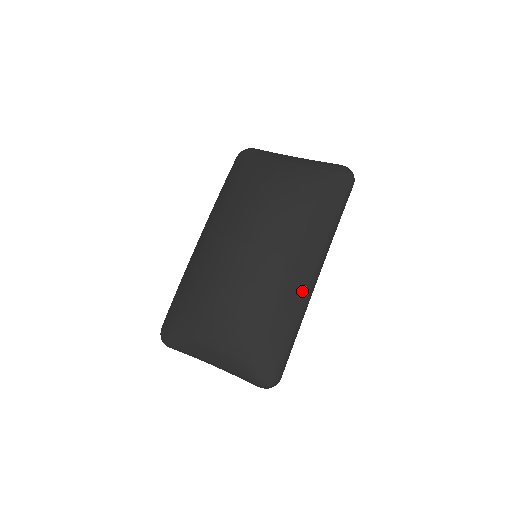
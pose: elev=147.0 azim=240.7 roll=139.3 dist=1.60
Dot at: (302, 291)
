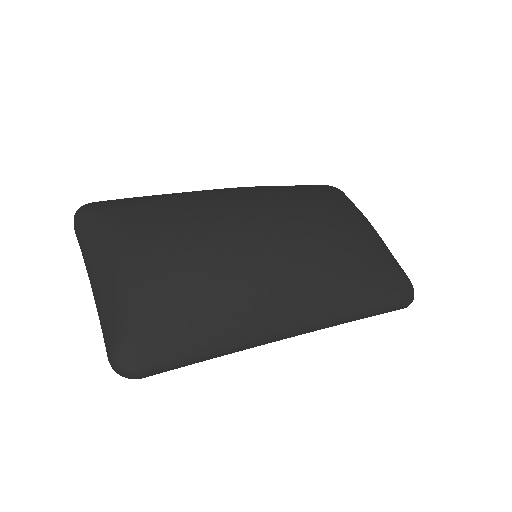
Dot at: (271, 323)
